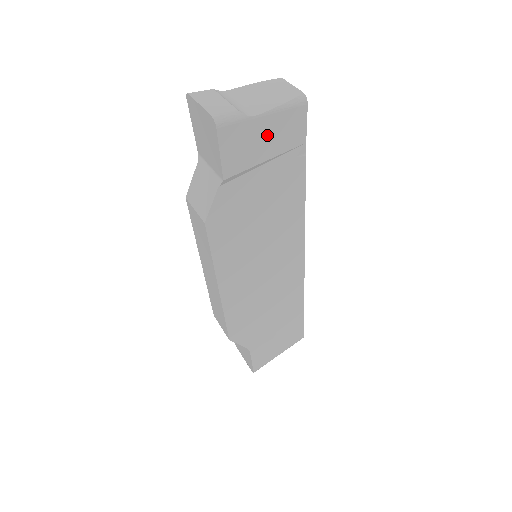
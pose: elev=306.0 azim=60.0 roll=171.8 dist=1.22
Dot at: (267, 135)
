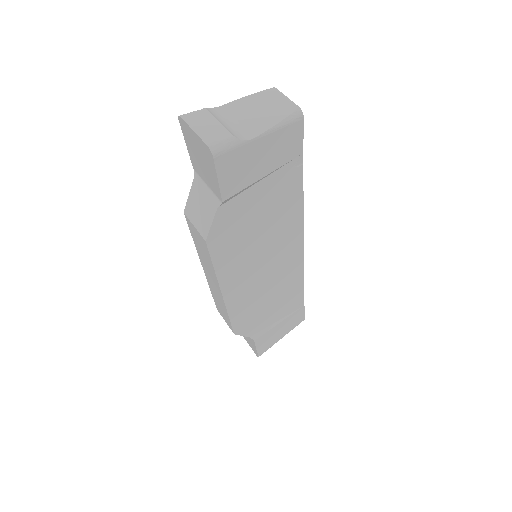
Dot at: (264, 154)
